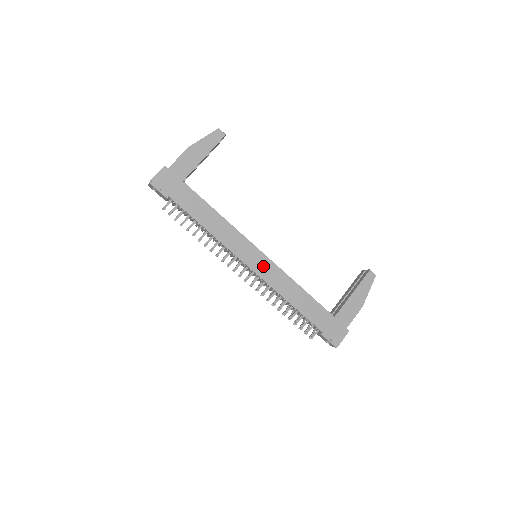
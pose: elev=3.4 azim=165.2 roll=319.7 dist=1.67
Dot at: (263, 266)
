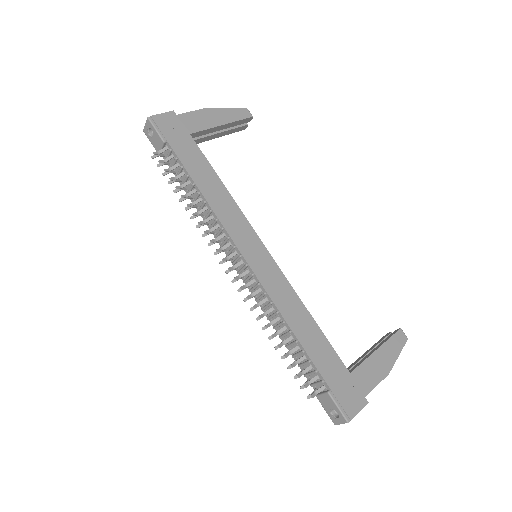
Dot at: (265, 266)
